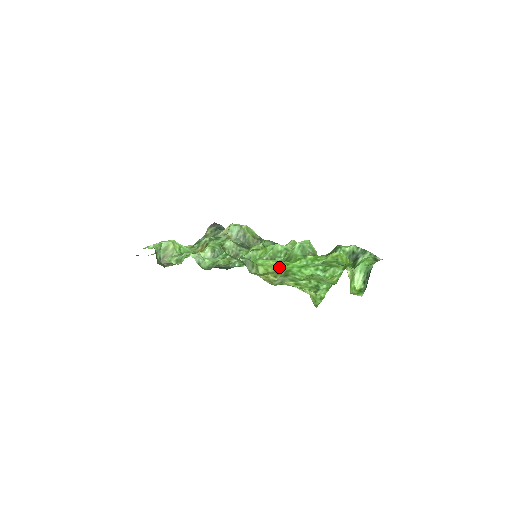
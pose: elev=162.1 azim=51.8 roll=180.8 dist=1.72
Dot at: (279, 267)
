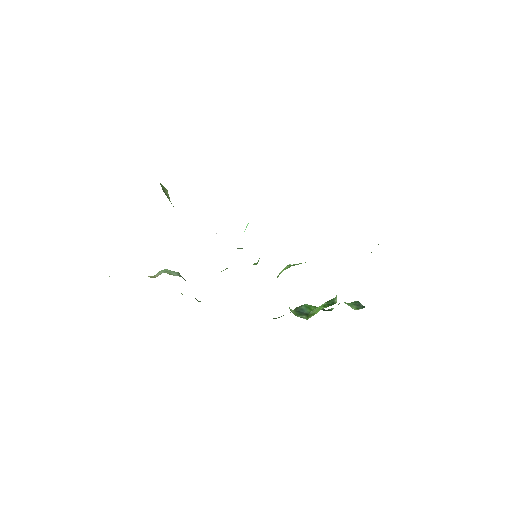
Dot at: occluded
